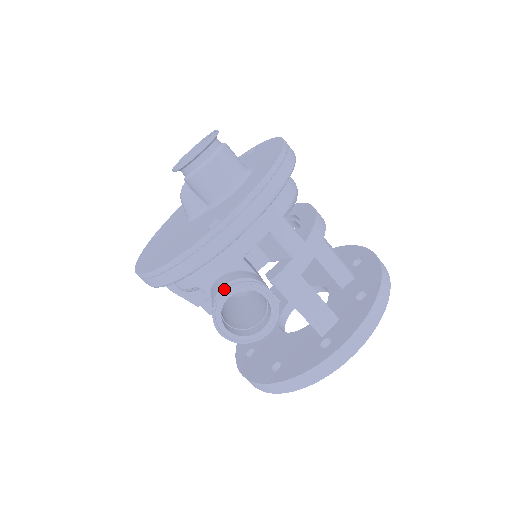
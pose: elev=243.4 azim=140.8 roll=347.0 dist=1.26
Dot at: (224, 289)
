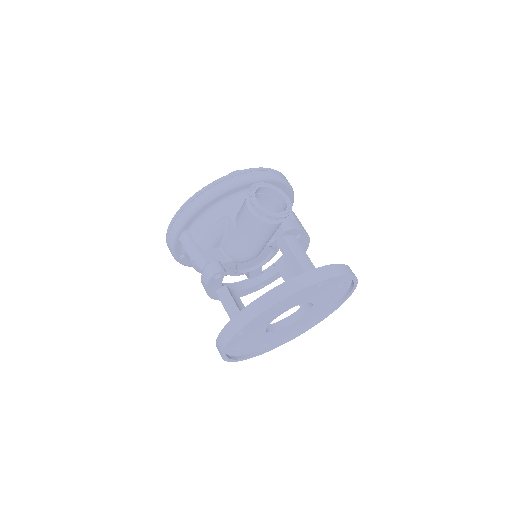
Dot at: (259, 183)
